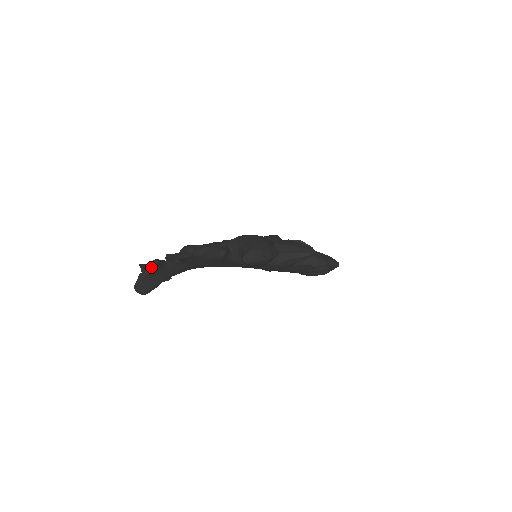
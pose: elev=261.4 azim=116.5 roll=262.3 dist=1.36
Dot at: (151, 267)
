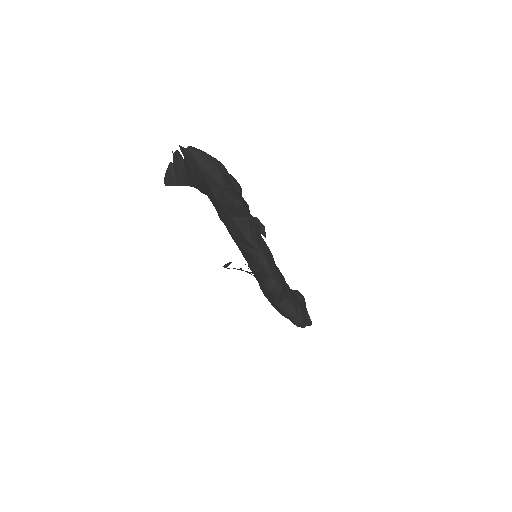
Dot at: (174, 155)
